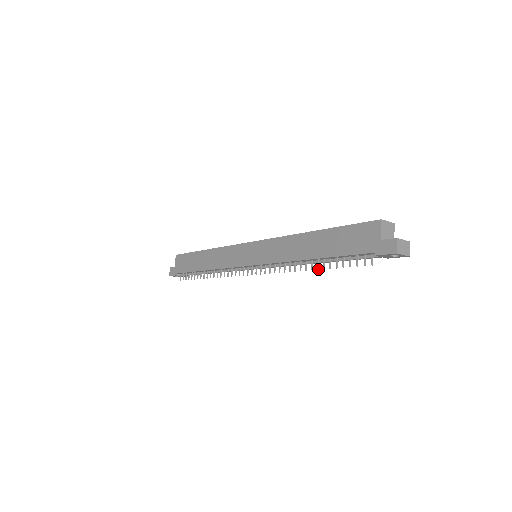
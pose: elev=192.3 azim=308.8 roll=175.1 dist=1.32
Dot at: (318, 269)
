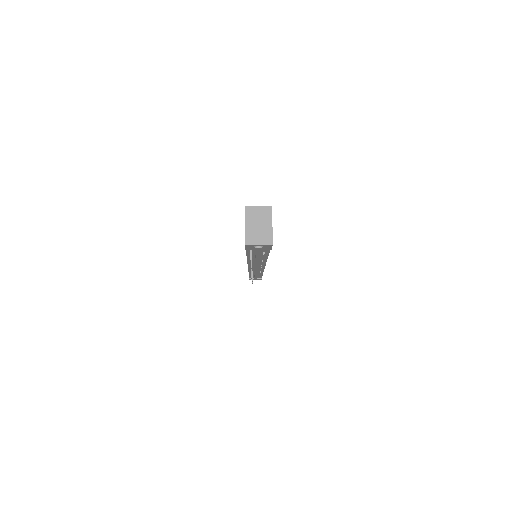
Dot at: occluded
